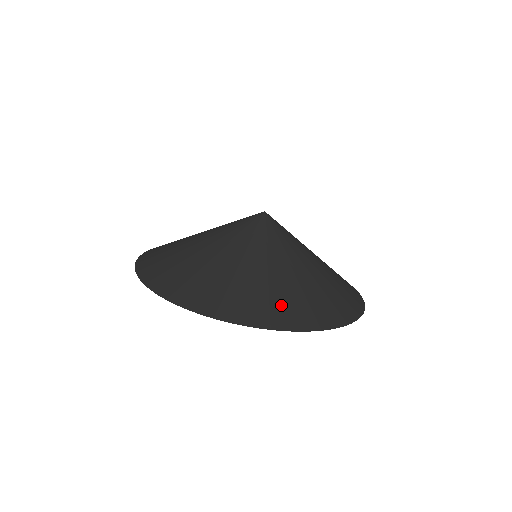
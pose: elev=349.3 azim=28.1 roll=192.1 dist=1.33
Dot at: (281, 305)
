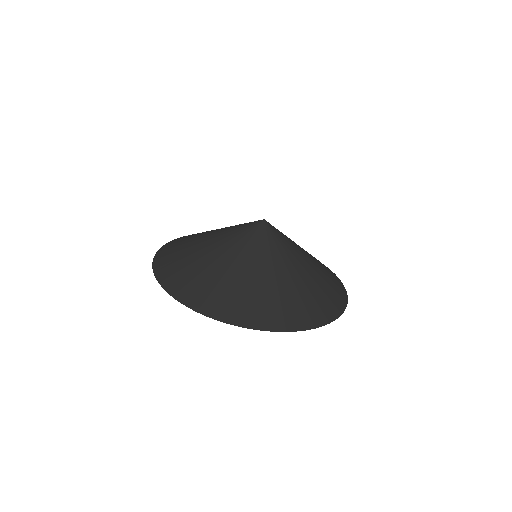
Dot at: (278, 309)
